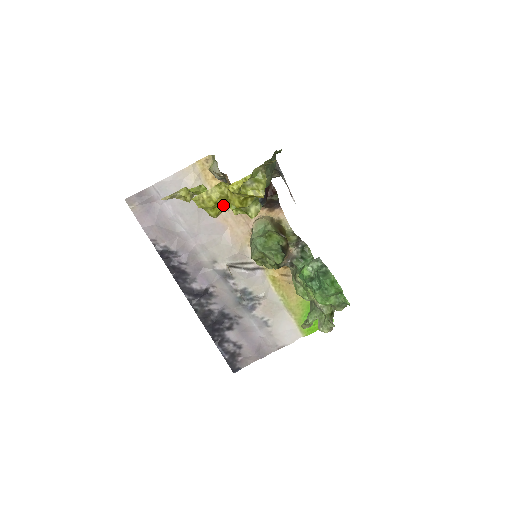
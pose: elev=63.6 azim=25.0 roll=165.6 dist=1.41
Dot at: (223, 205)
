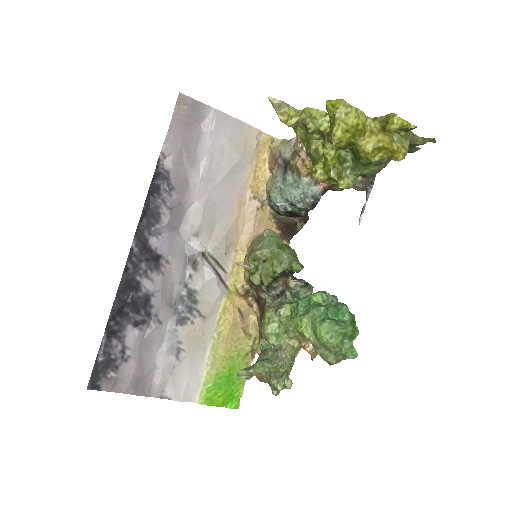
Dot at: (350, 140)
